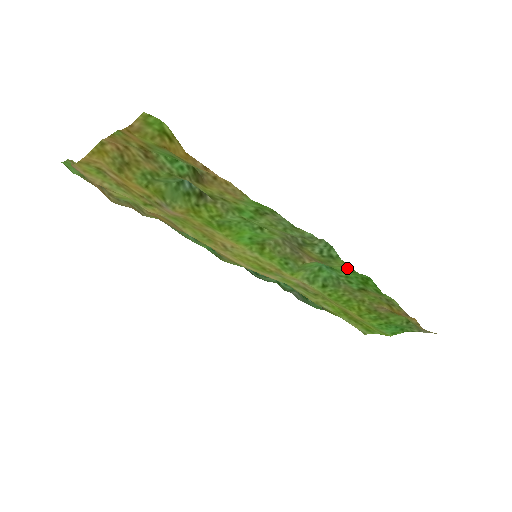
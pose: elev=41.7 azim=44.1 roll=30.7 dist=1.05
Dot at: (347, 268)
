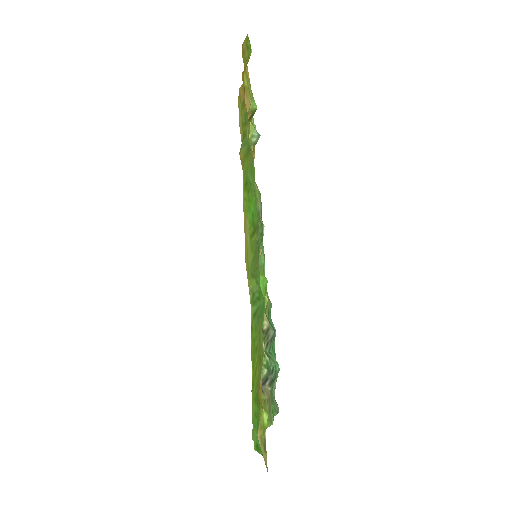
Dot at: occluded
